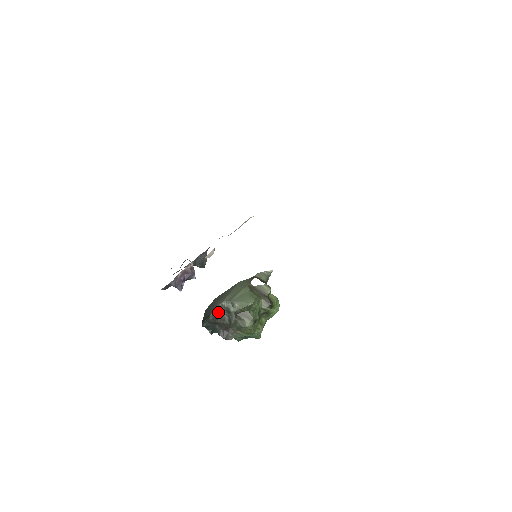
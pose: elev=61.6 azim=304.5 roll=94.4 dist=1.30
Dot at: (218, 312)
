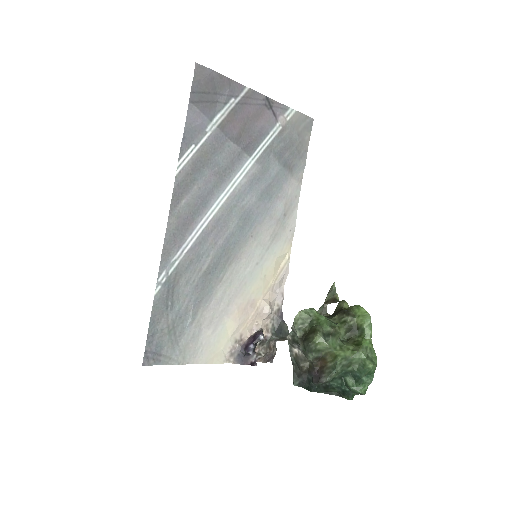
Dot at: (294, 354)
